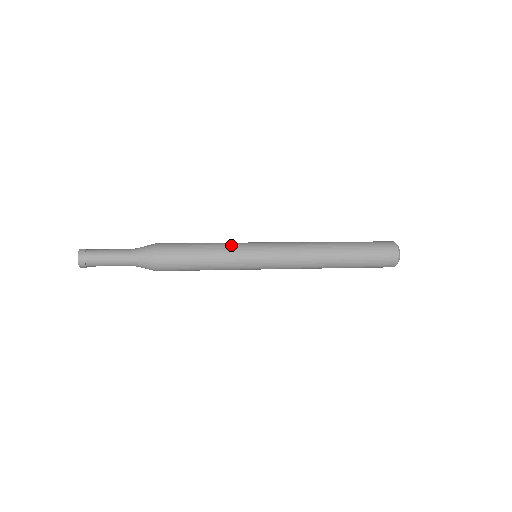
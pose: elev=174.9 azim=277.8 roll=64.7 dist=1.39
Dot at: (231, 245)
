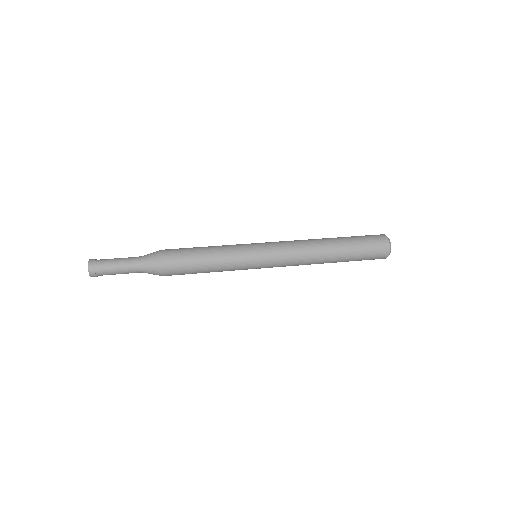
Dot at: (231, 245)
